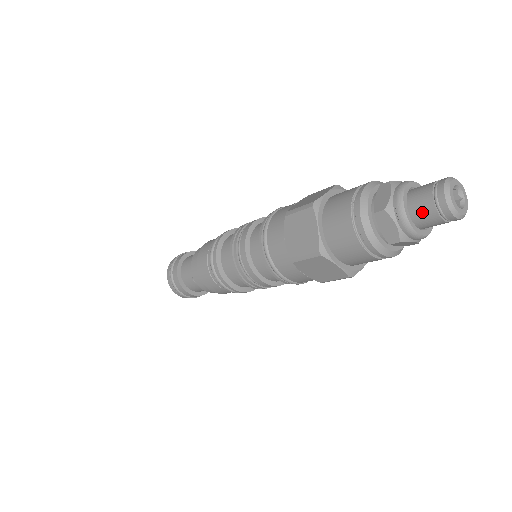
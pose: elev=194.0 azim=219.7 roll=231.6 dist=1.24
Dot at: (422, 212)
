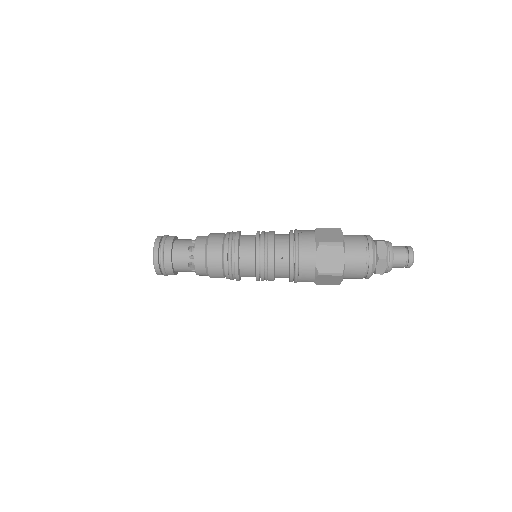
Dot at: occluded
